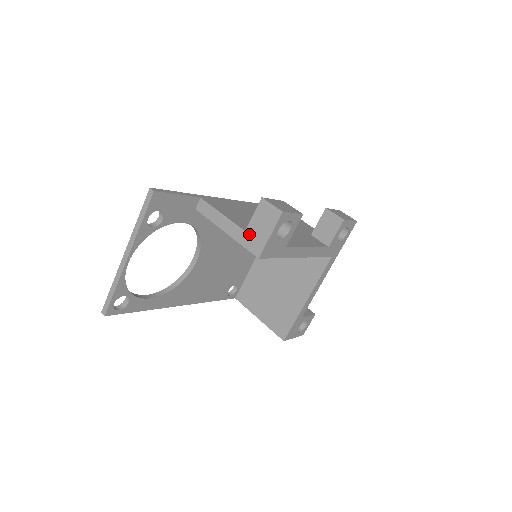
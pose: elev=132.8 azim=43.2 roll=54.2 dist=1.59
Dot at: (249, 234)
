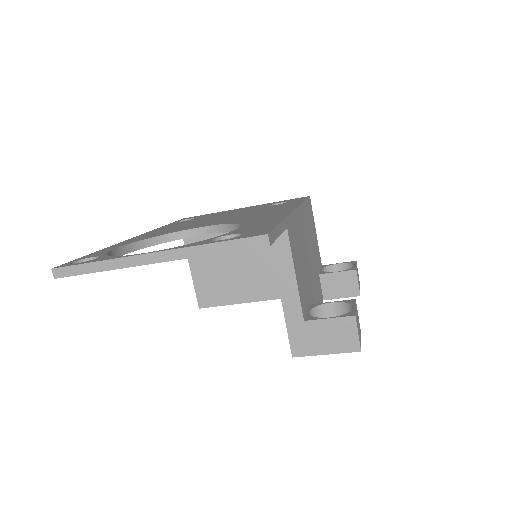
Dot at: (306, 328)
